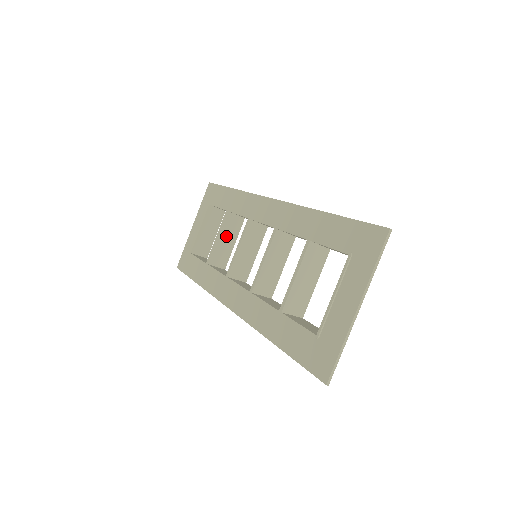
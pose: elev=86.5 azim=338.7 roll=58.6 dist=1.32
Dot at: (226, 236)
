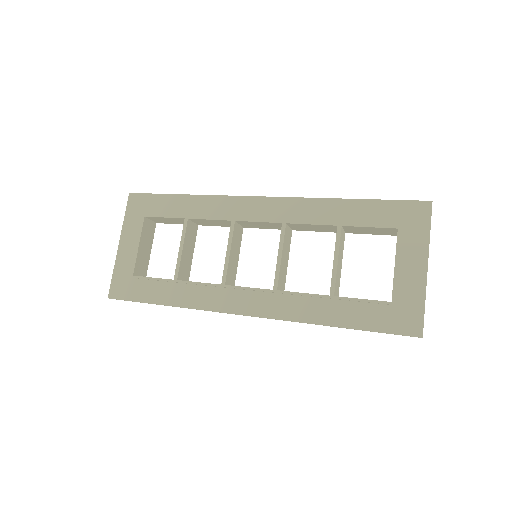
Dot at: (187, 246)
